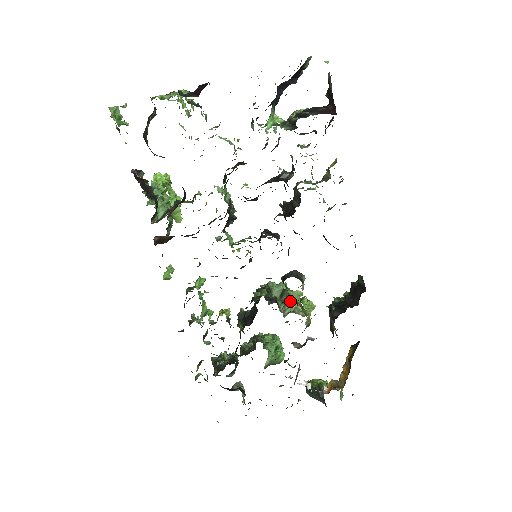
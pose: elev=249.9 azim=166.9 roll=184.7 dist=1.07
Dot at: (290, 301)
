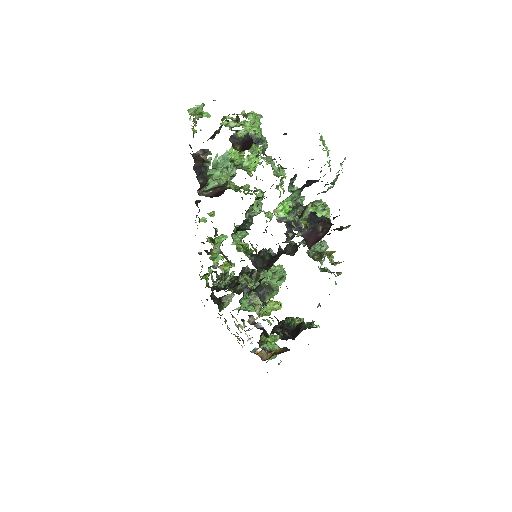
Dot at: occluded
